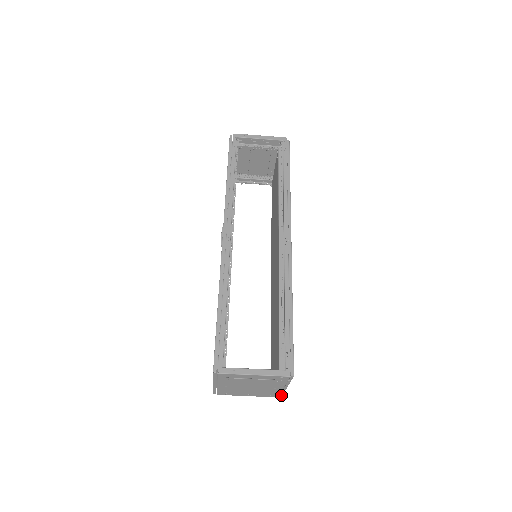
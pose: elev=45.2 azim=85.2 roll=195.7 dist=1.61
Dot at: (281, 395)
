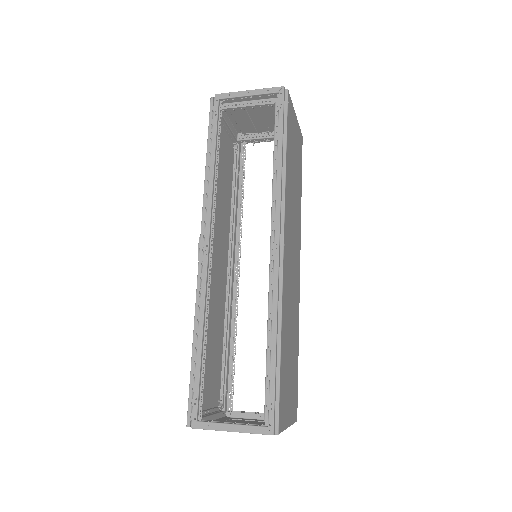
Dot at: occluded
